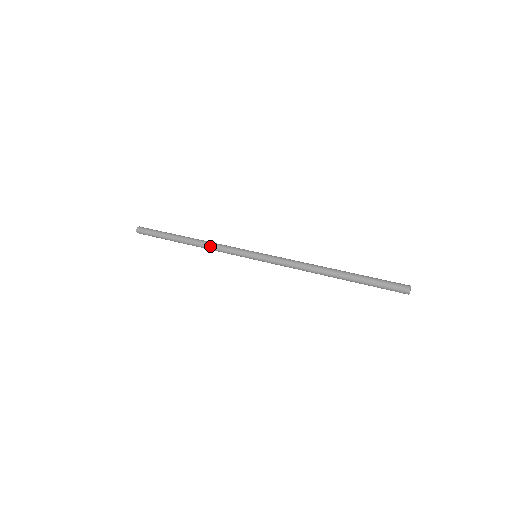
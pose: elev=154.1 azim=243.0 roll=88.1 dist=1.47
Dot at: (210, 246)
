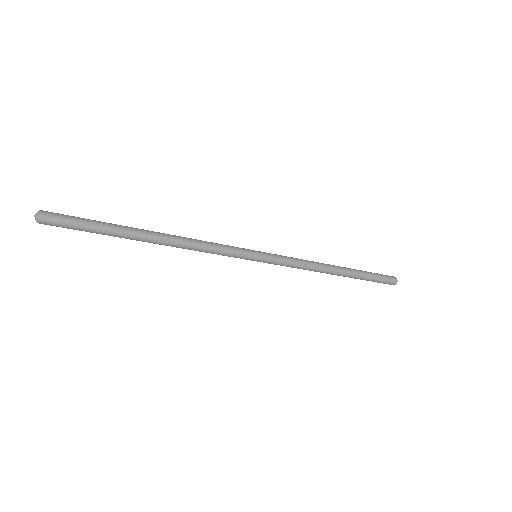
Dot at: (195, 244)
